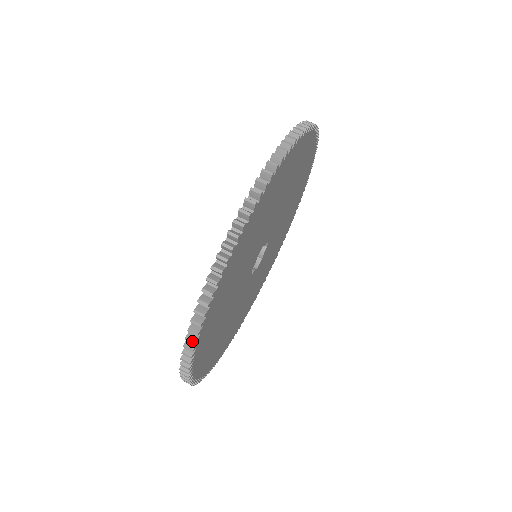
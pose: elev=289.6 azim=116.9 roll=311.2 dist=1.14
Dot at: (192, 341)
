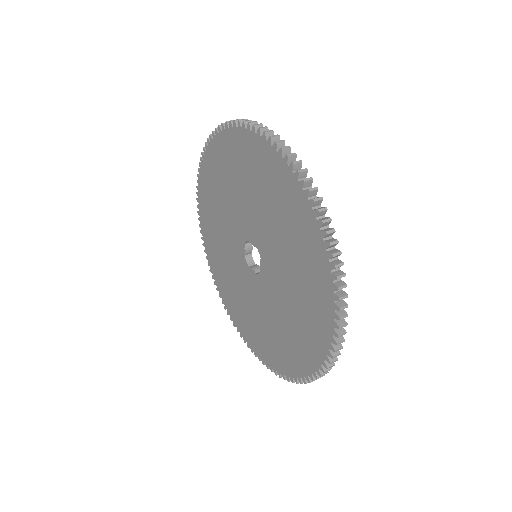
Dot at: (275, 135)
